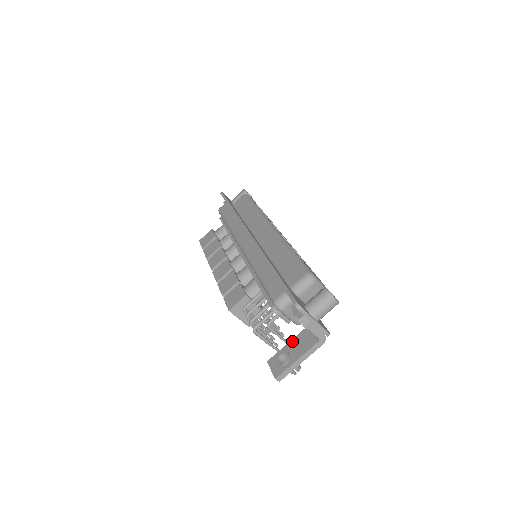
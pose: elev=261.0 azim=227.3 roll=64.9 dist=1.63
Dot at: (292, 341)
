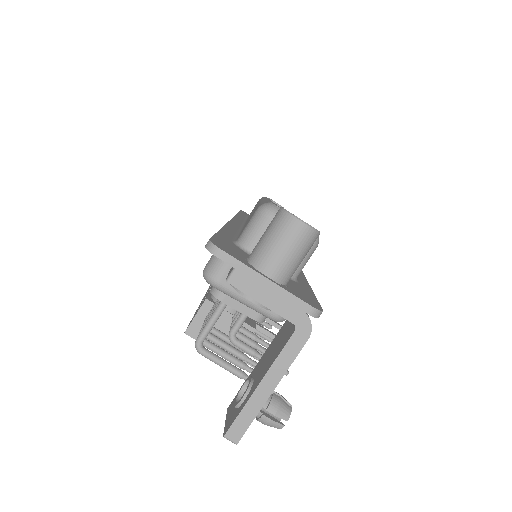
Dot at: (264, 353)
